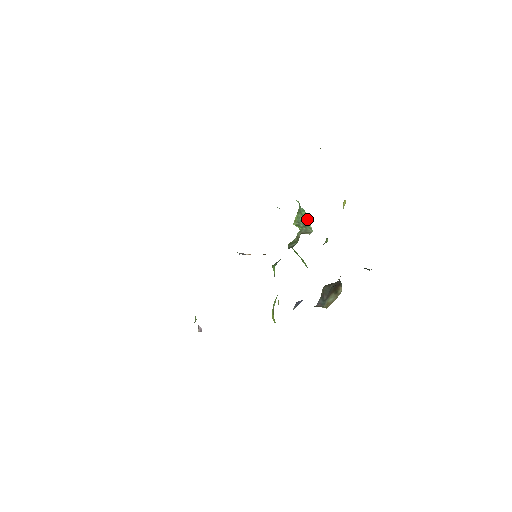
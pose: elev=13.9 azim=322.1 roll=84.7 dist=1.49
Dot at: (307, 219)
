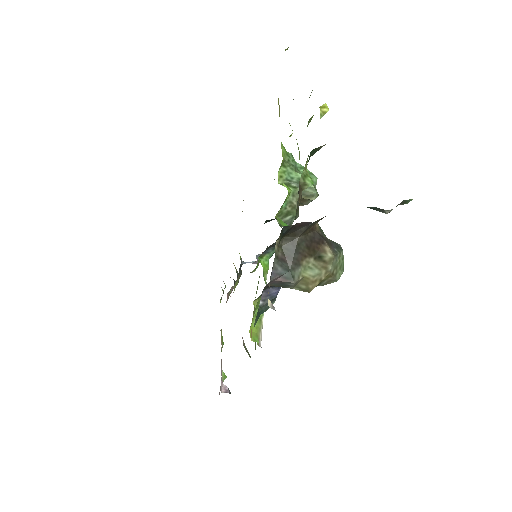
Dot at: occluded
